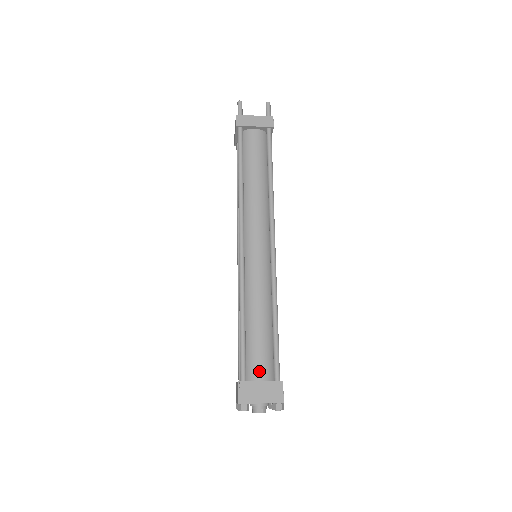
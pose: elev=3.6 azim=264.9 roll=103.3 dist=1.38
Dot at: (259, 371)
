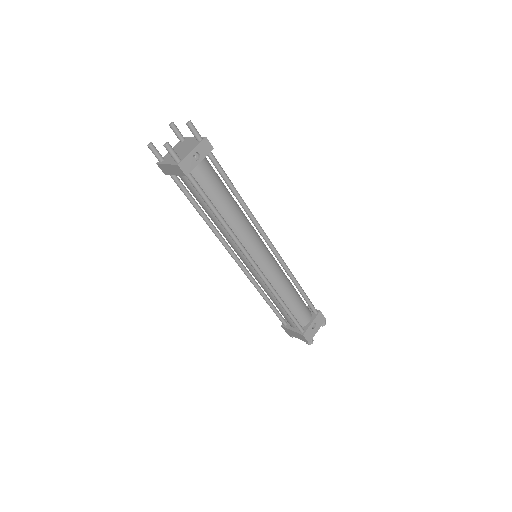
Dot at: (290, 324)
